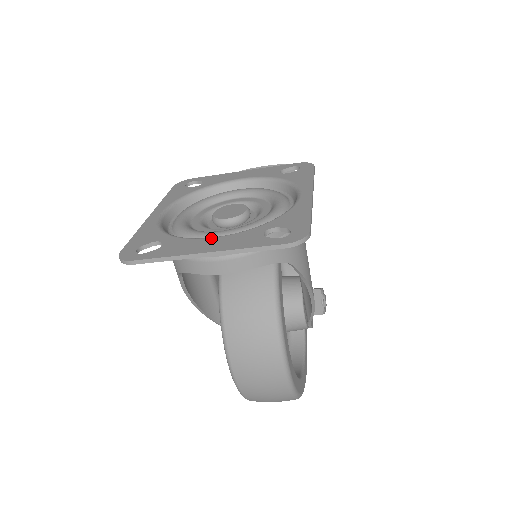
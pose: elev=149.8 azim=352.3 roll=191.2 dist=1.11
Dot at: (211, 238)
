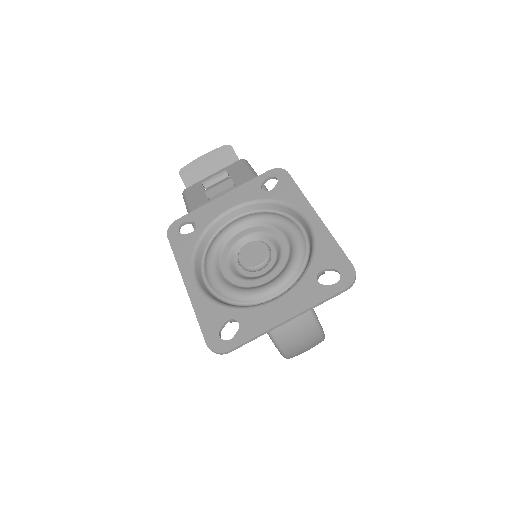
Dot at: (276, 301)
